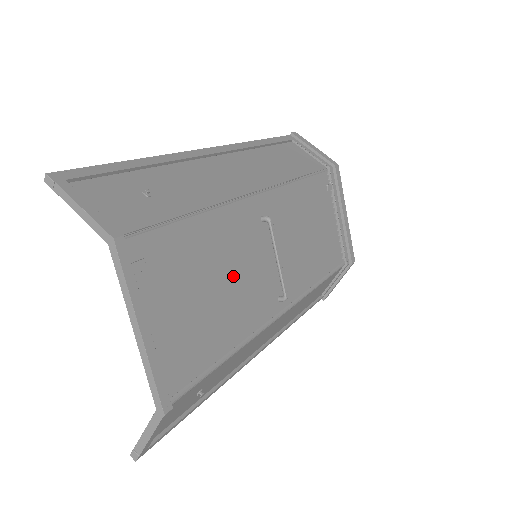
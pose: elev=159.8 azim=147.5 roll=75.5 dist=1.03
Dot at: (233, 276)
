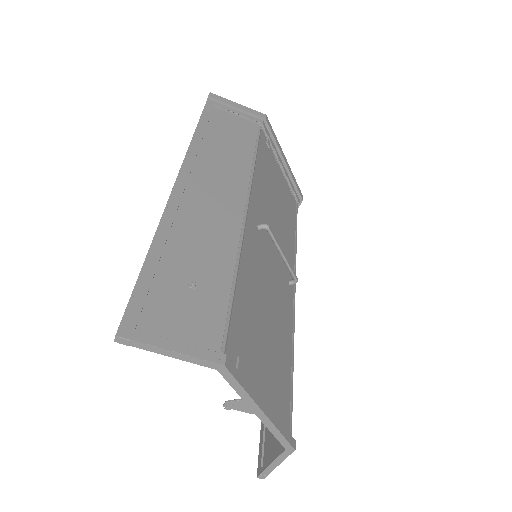
Dot at: (269, 299)
